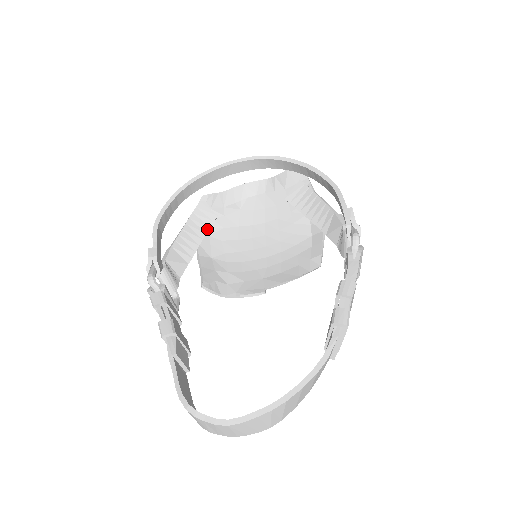
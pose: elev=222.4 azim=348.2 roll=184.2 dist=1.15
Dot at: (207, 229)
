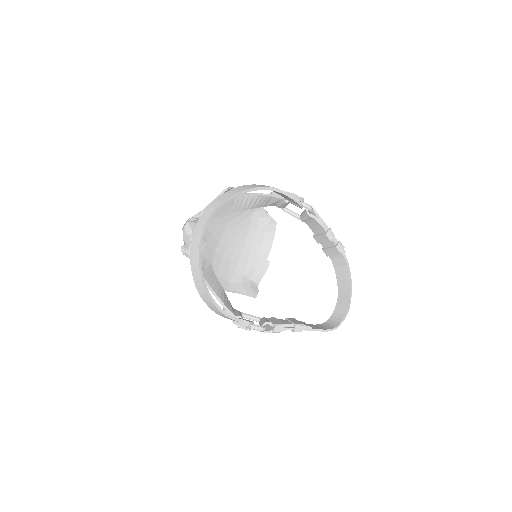
Dot at: (215, 276)
